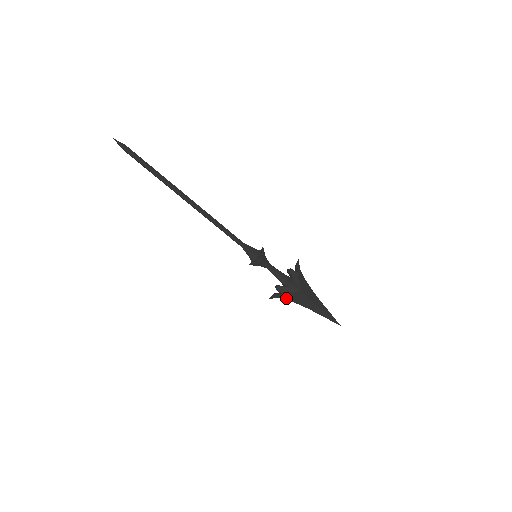
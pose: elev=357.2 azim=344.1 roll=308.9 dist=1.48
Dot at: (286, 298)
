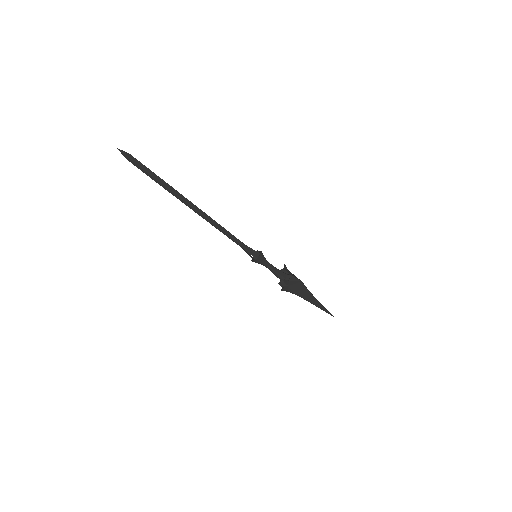
Dot at: (292, 292)
